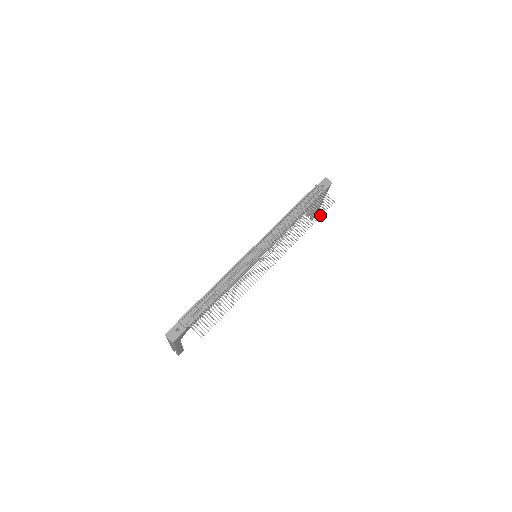
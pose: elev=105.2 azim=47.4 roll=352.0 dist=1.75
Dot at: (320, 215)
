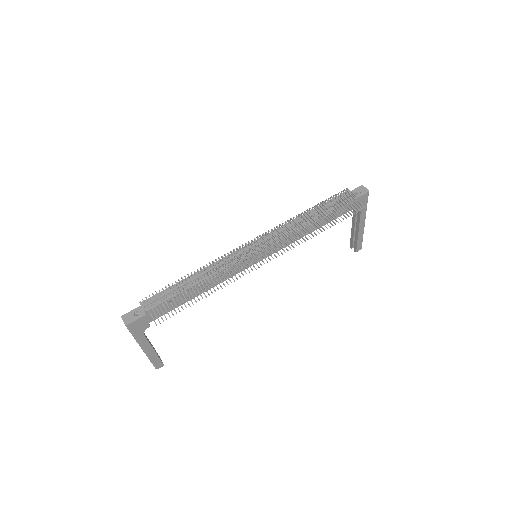
Dot at: occluded
